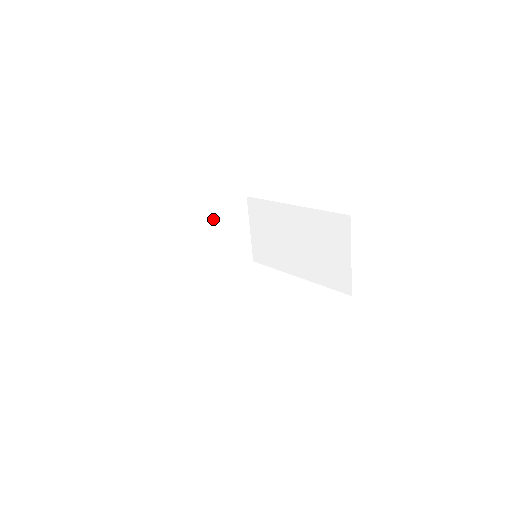
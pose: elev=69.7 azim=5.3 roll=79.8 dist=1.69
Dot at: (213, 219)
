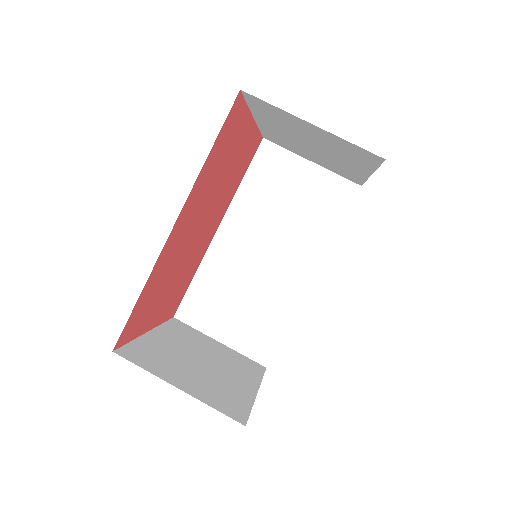
Dot at: (170, 342)
